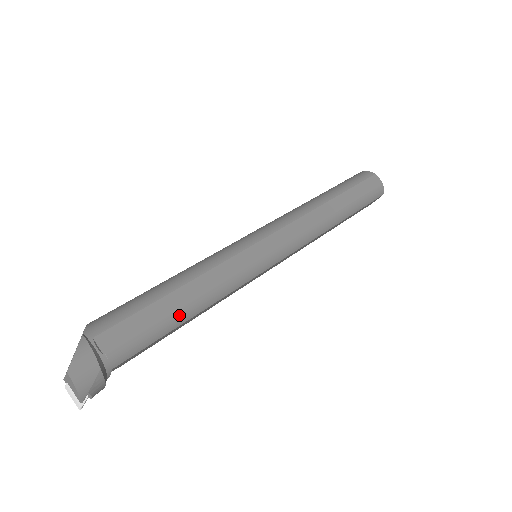
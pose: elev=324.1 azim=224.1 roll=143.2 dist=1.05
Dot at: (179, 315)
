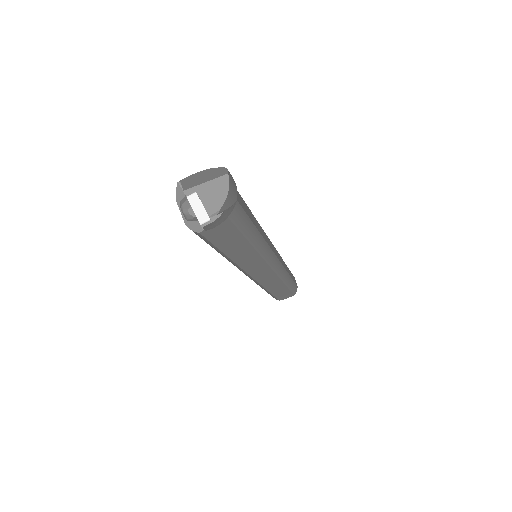
Dot at: (254, 230)
